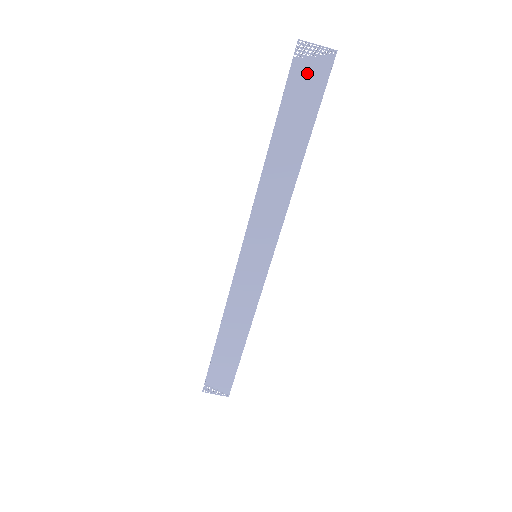
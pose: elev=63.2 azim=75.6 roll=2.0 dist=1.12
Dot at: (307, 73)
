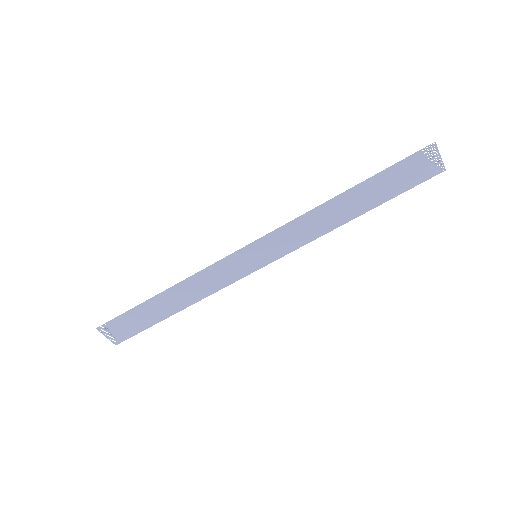
Dot at: (417, 167)
